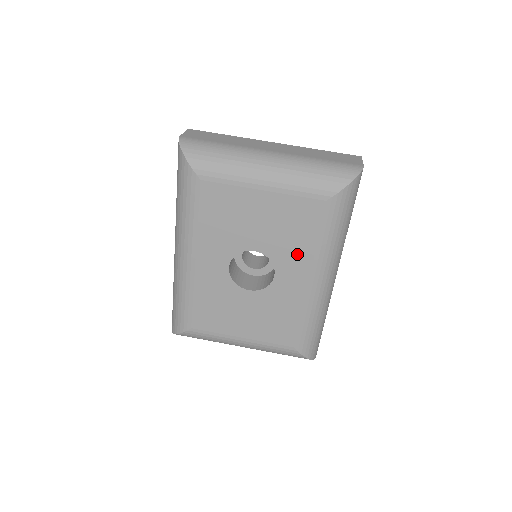
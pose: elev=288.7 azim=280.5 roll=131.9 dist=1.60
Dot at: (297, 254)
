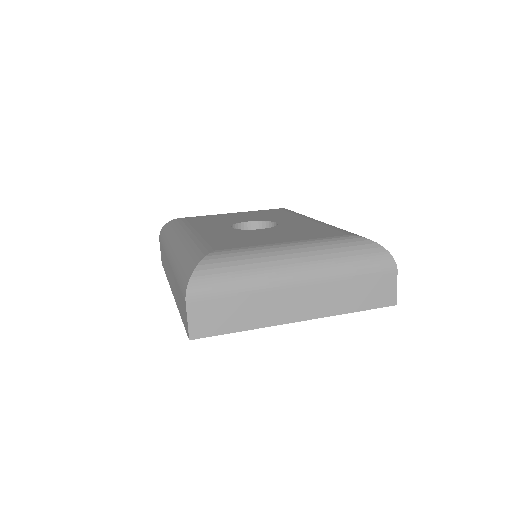
Dot at: (284, 217)
